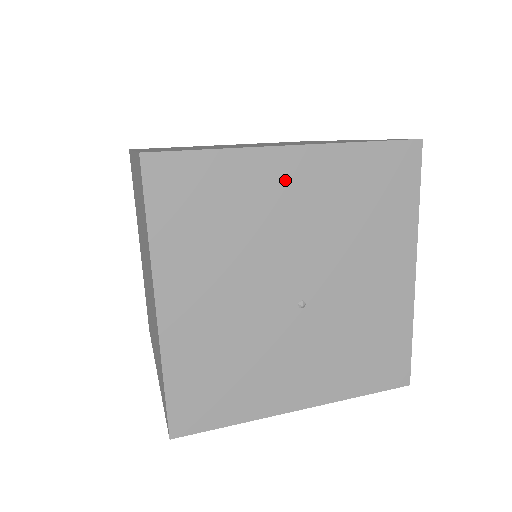
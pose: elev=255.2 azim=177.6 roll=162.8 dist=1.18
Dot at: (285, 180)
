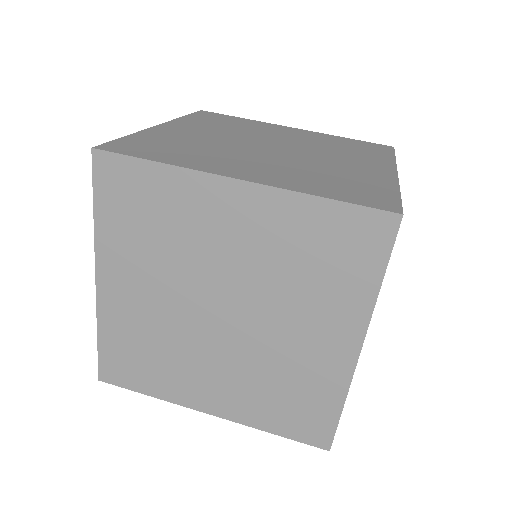
Dot at: occluded
